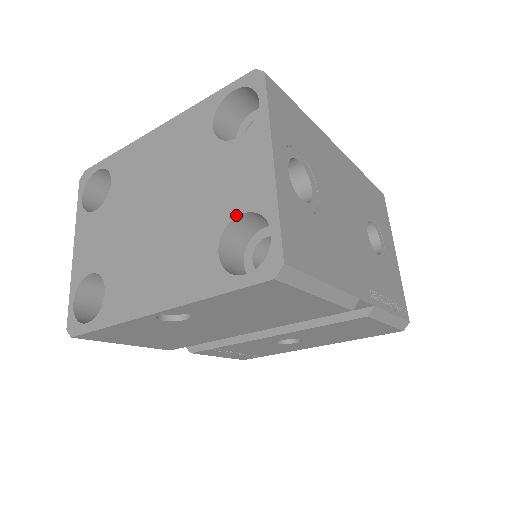
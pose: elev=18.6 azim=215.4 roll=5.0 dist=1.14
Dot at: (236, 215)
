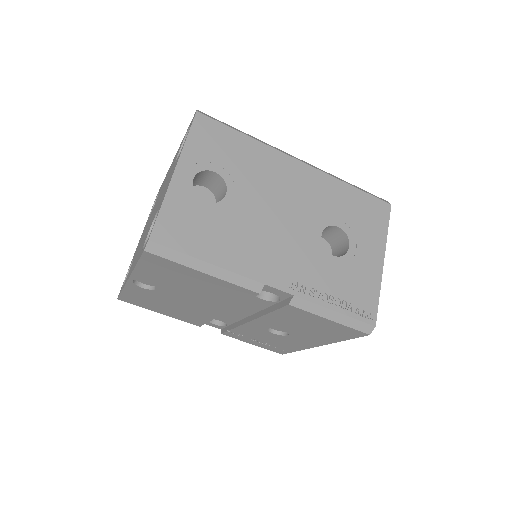
Dot at: (157, 211)
